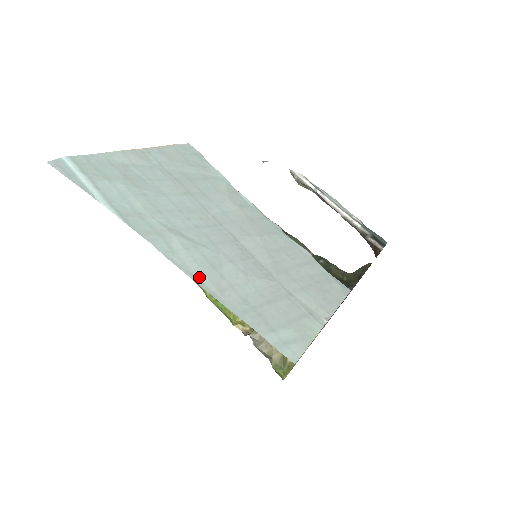
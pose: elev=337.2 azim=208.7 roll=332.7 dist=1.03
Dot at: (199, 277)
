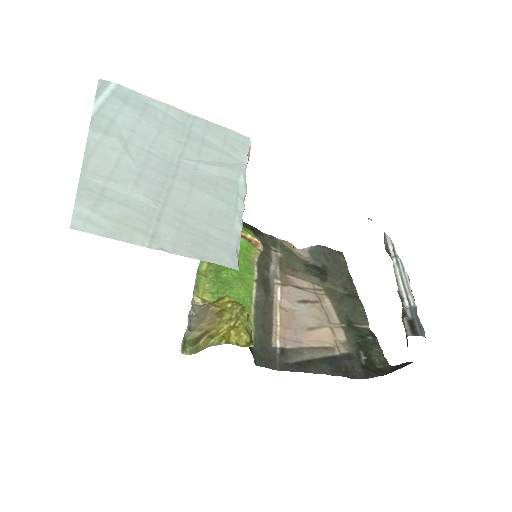
Dot at: (92, 159)
